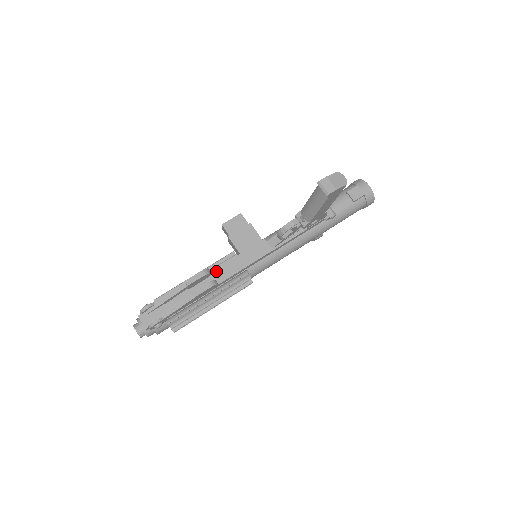
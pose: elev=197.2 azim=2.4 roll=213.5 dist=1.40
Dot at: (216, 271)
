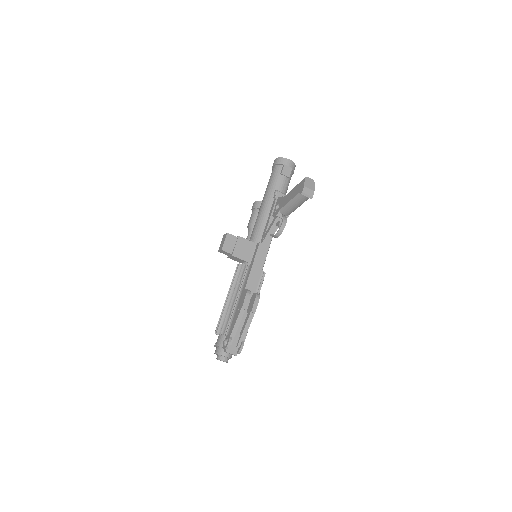
Dot at: (248, 286)
